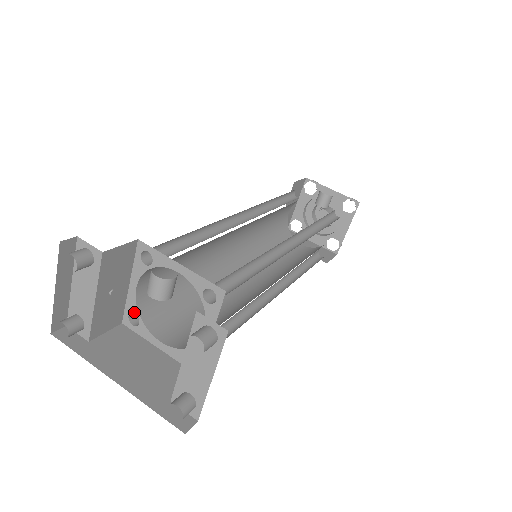
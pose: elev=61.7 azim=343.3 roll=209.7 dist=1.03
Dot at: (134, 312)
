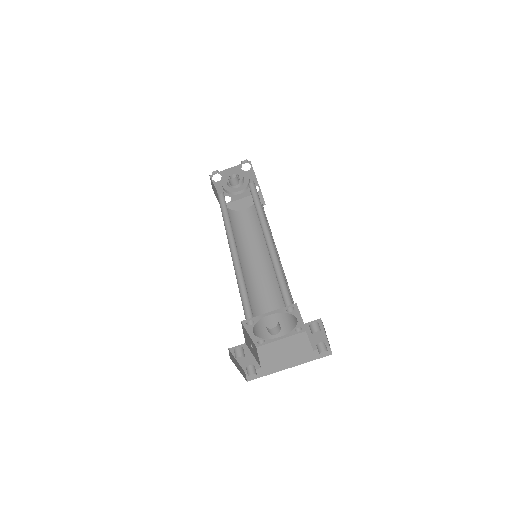
Dot at: occluded
